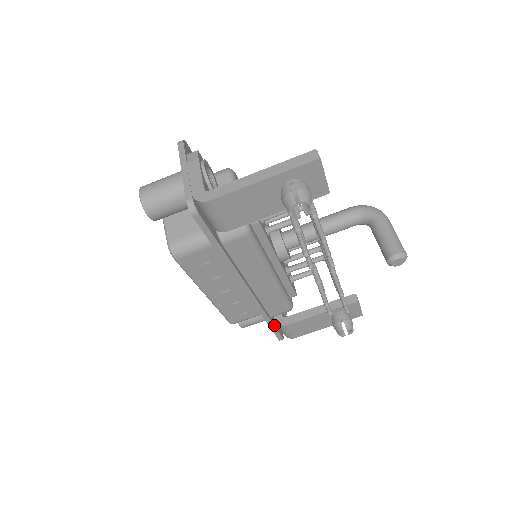
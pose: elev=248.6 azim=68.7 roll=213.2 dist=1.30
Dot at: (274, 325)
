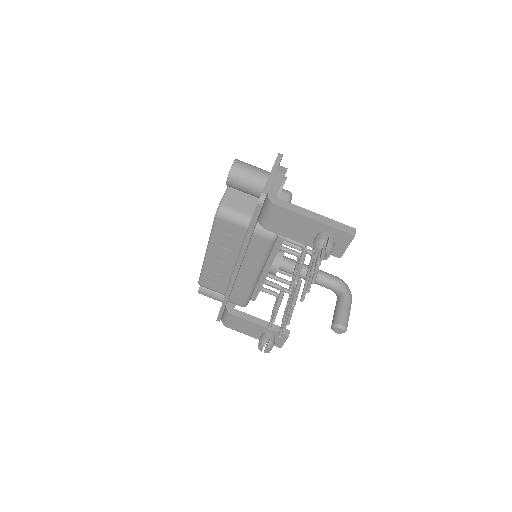
Dot at: occluded
